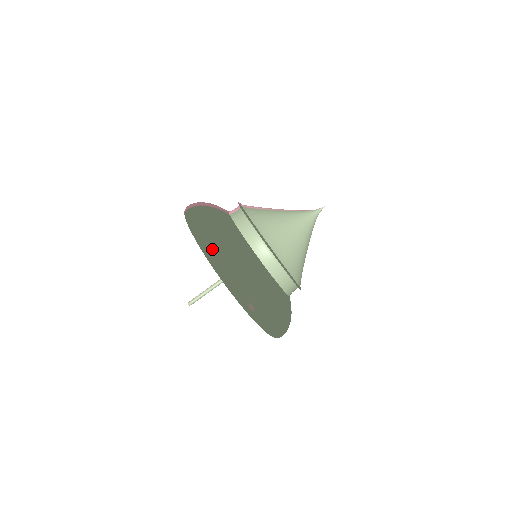
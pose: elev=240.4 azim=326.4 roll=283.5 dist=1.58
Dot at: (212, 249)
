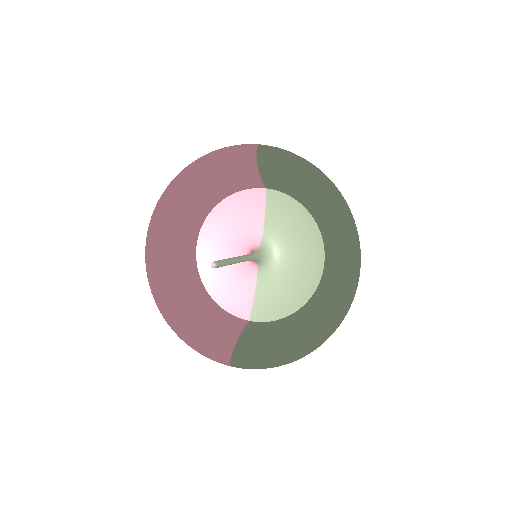
Dot at: occluded
